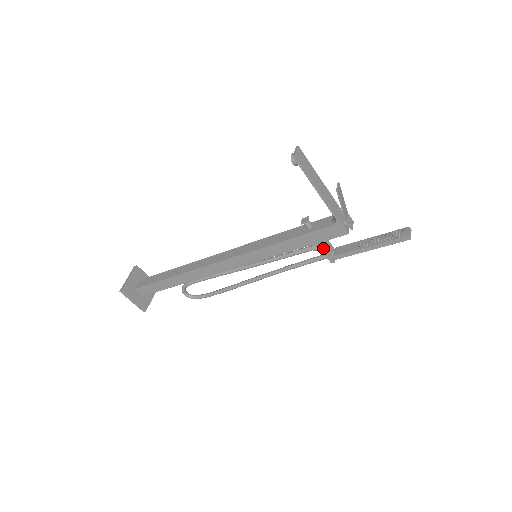
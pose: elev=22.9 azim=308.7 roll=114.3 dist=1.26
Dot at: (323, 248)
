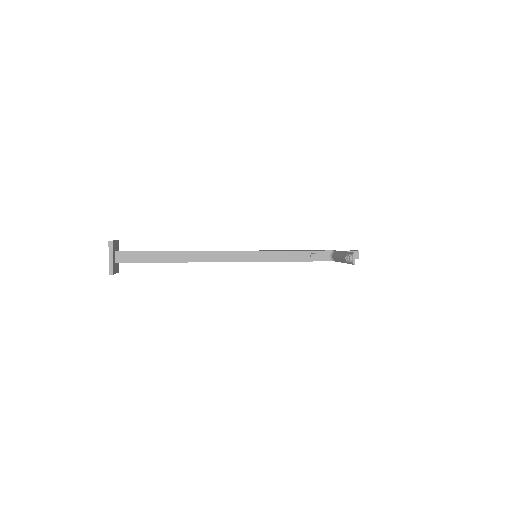
Dot at: occluded
